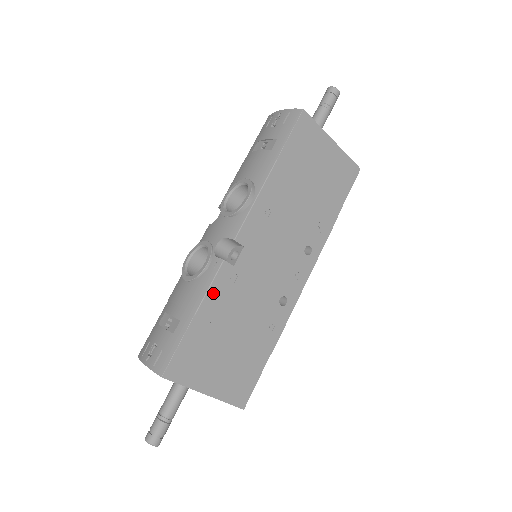
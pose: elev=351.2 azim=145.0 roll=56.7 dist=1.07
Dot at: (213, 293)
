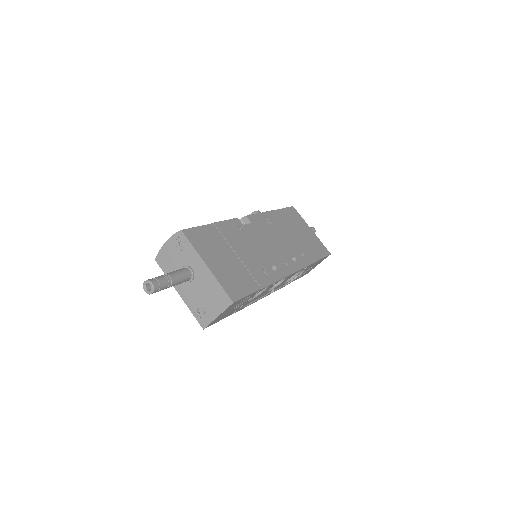
Dot at: (227, 224)
